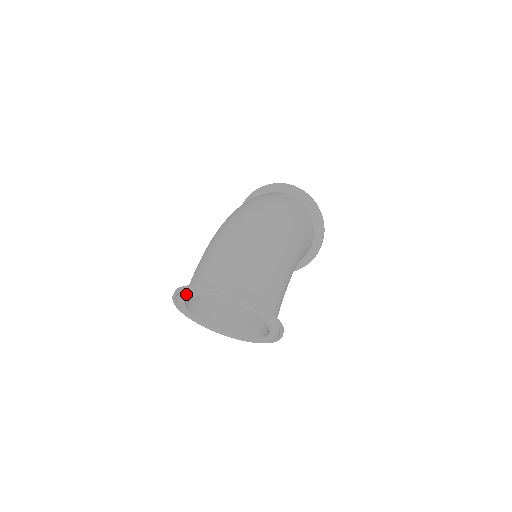
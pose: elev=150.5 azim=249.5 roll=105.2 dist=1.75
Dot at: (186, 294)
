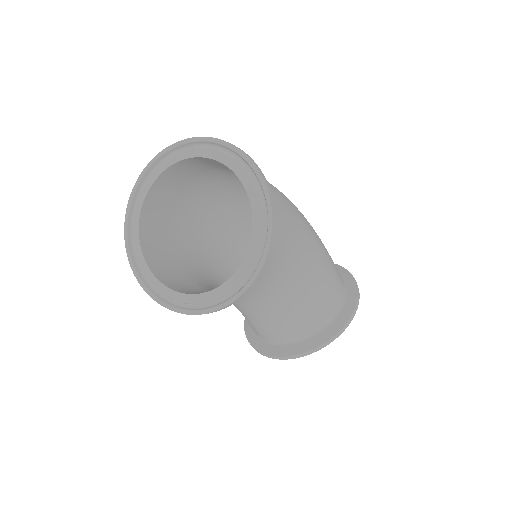
Dot at: (144, 184)
